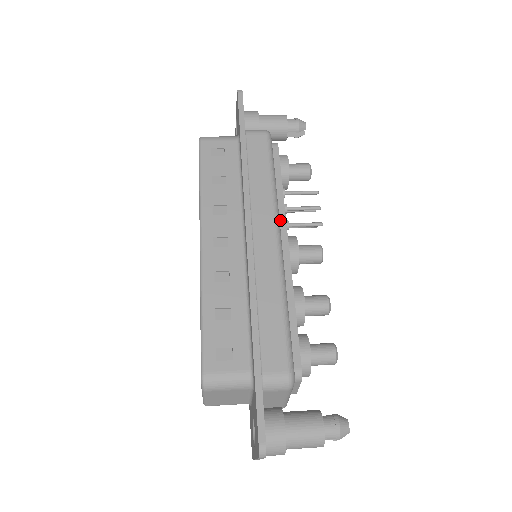
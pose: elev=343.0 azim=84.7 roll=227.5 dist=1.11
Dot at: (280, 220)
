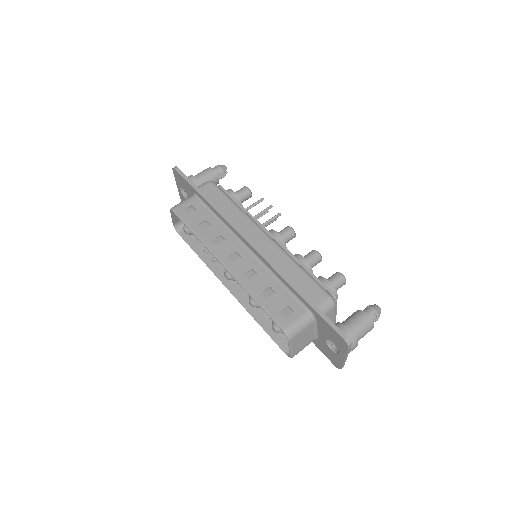
Dot at: occluded
